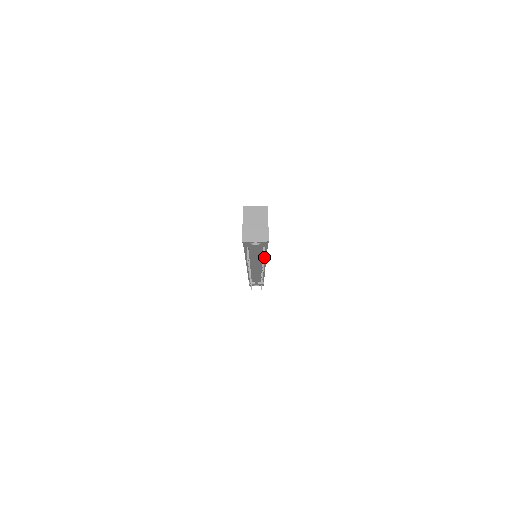
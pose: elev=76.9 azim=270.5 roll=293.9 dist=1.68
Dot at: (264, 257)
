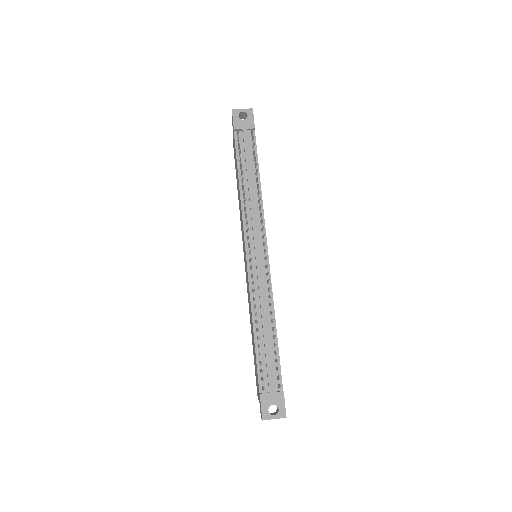
Dot at: (252, 128)
